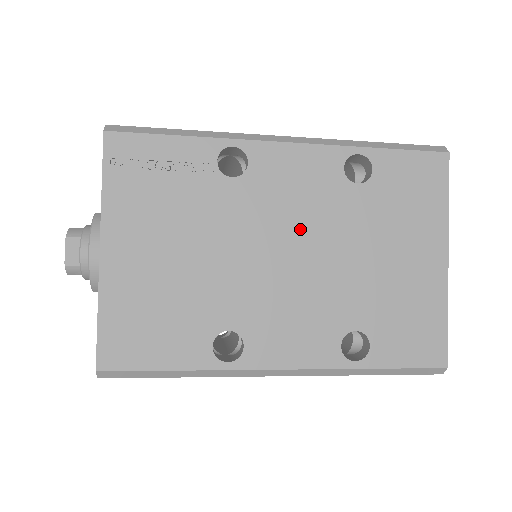
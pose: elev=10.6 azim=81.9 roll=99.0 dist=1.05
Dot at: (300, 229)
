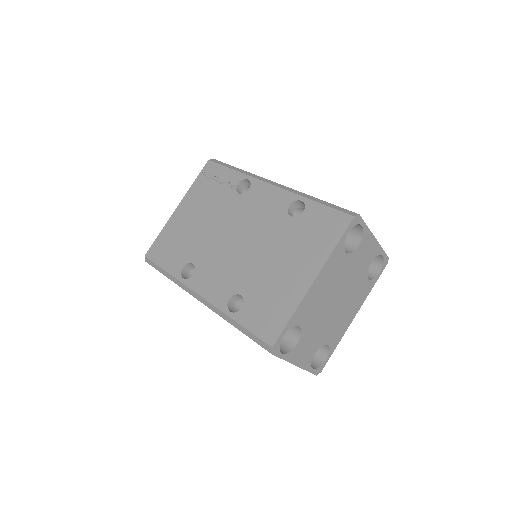
Dot at: (250, 229)
